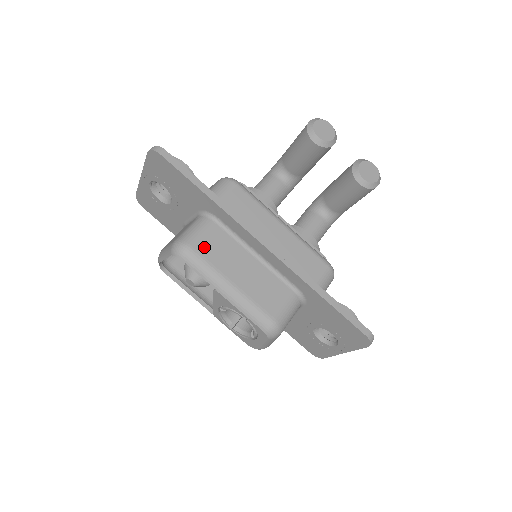
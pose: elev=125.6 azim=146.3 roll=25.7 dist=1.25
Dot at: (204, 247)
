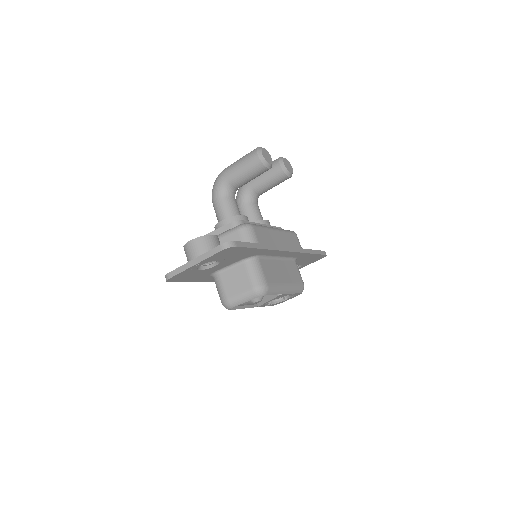
Dot at: (269, 278)
